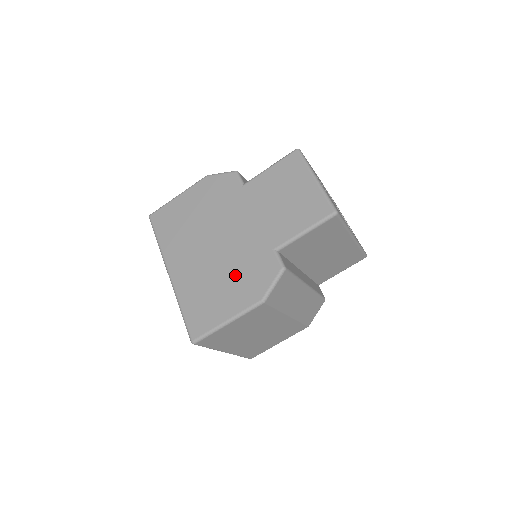
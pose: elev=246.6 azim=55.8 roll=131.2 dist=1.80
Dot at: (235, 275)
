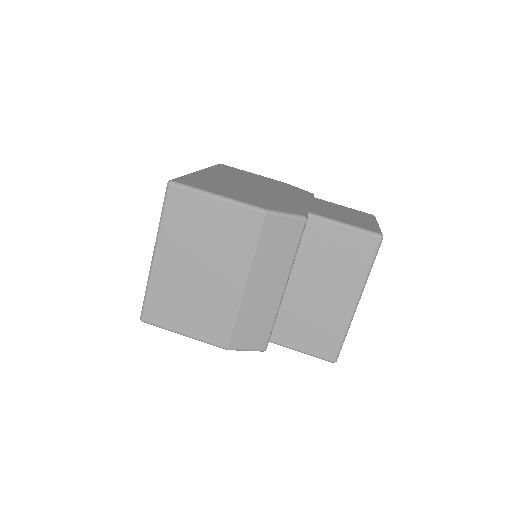
Dot at: (257, 196)
